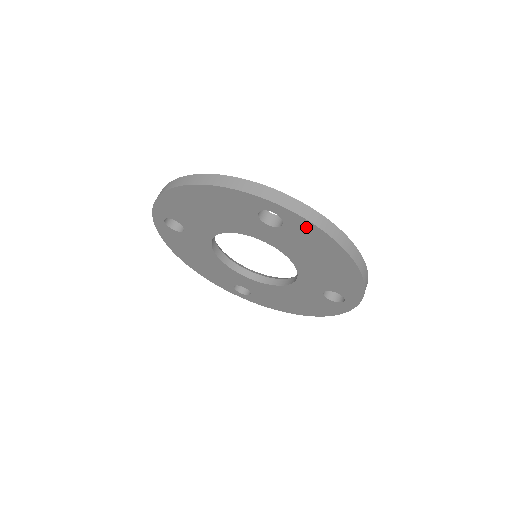
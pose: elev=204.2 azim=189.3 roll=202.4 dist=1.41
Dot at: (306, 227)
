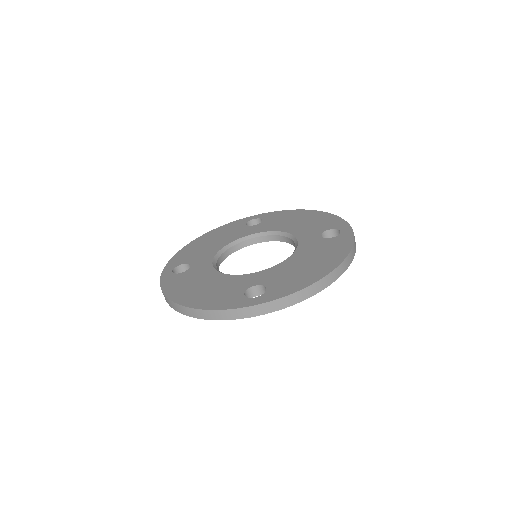
Dot at: occluded
